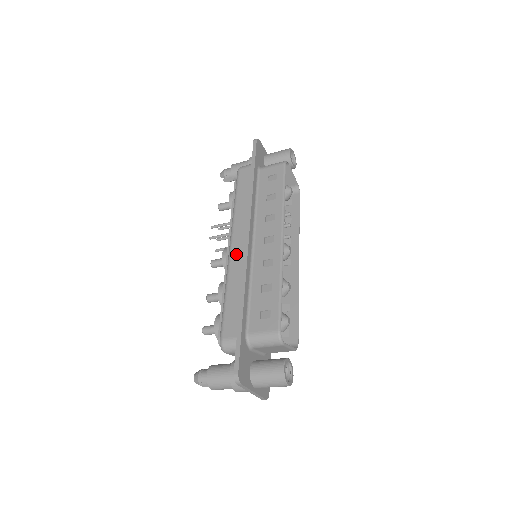
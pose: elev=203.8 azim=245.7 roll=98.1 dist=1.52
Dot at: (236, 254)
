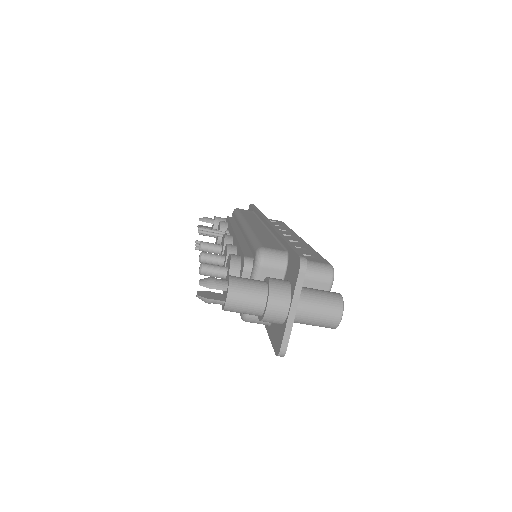
Dot at: (256, 226)
